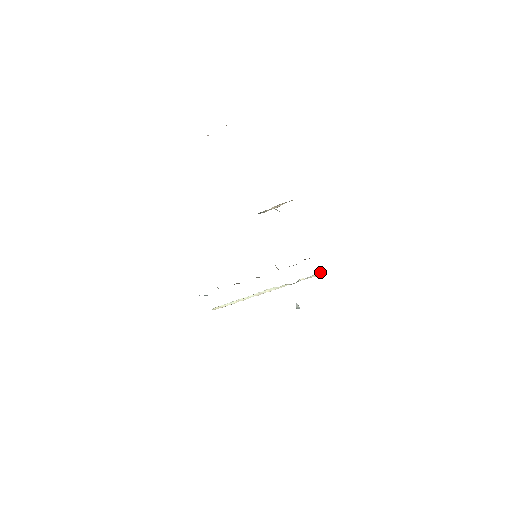
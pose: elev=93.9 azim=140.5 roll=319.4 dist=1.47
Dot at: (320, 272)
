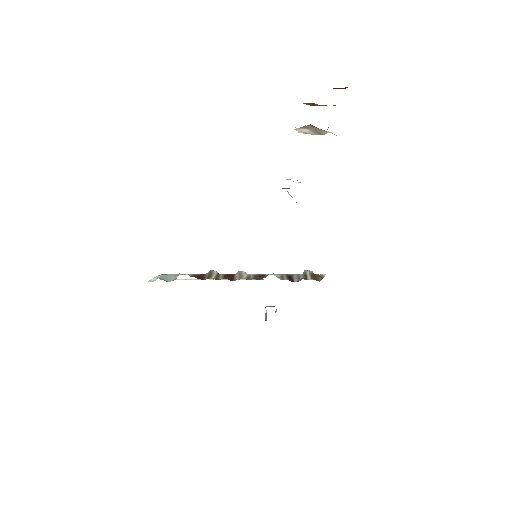
Dot at: occluded
